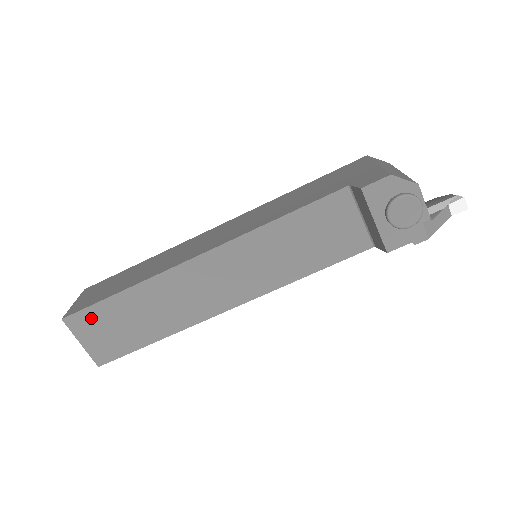
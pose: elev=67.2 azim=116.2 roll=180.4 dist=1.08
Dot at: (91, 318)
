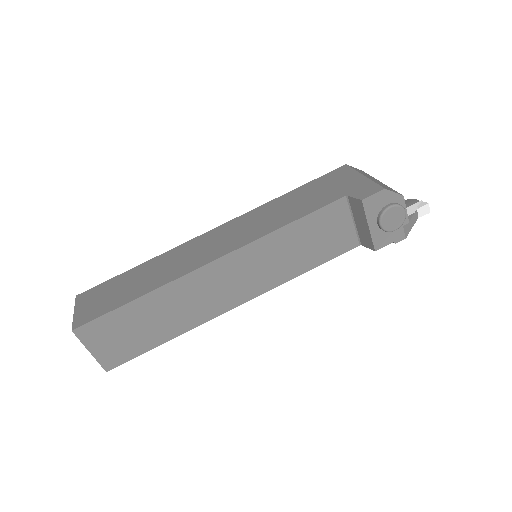
Dot at: (103, 327)
